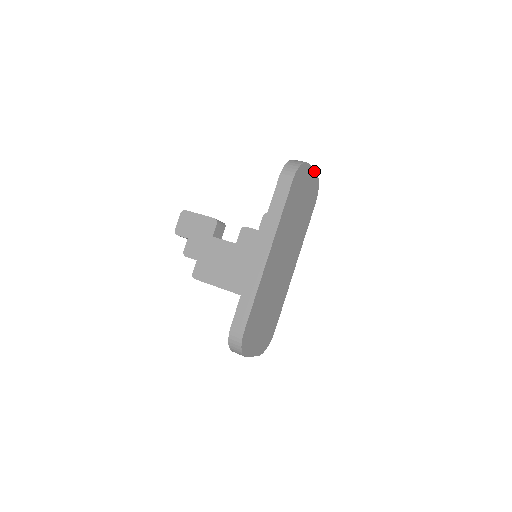
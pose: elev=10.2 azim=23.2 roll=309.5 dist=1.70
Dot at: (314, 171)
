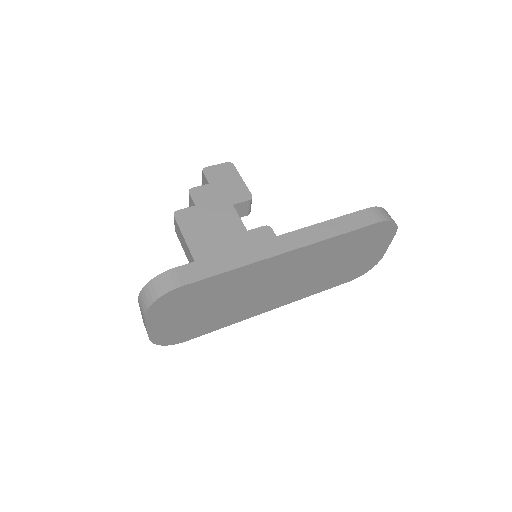
Dot at: (386, 250)
